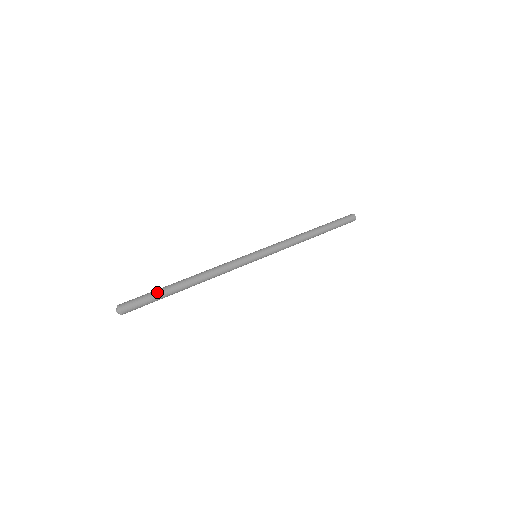
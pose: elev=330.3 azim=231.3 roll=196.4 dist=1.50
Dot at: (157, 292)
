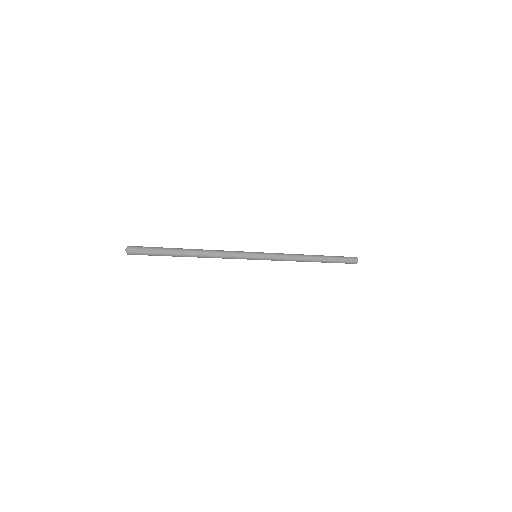
Dot at: (162, 247)
